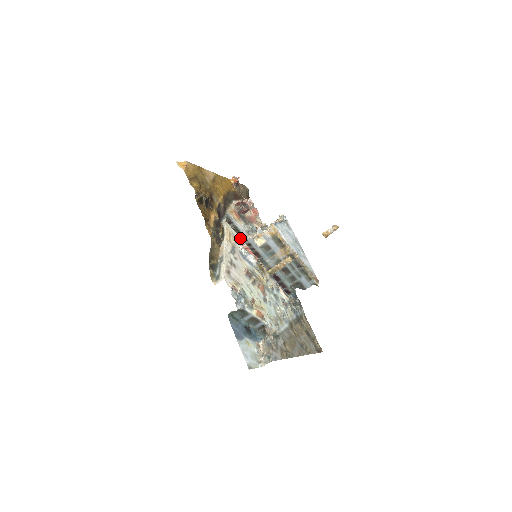
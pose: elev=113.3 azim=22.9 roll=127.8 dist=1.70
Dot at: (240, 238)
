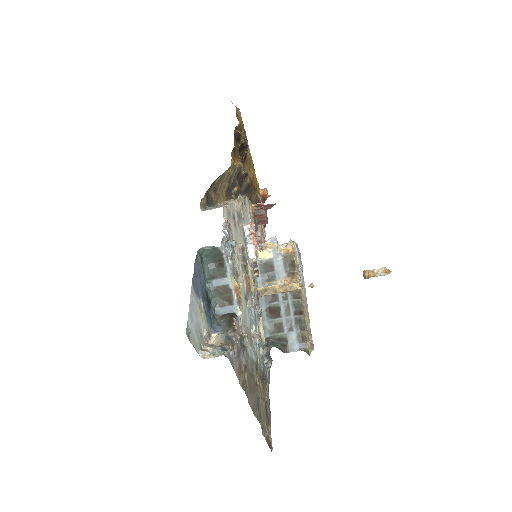
Dot at: occluded
